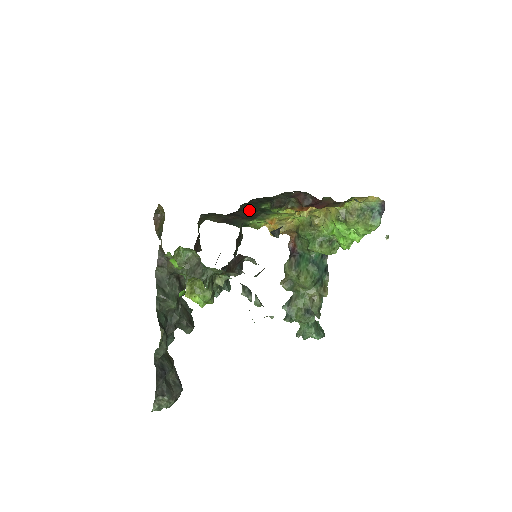
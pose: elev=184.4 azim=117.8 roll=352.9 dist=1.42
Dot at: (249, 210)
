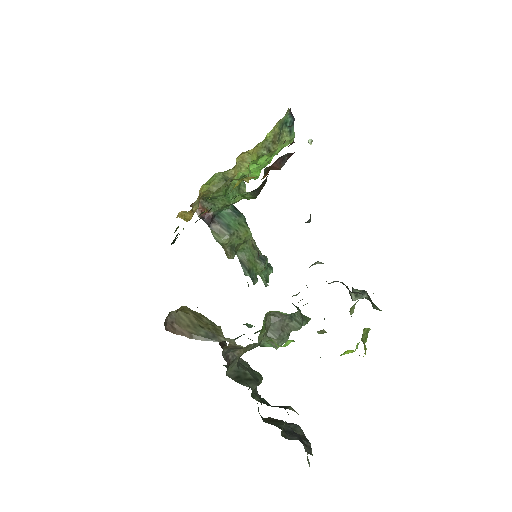
Dot at: occluded
